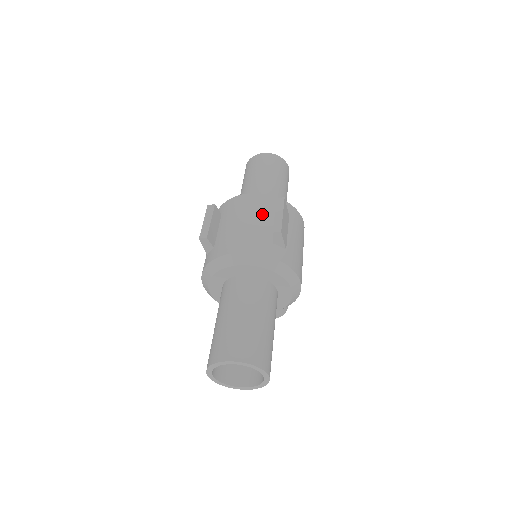
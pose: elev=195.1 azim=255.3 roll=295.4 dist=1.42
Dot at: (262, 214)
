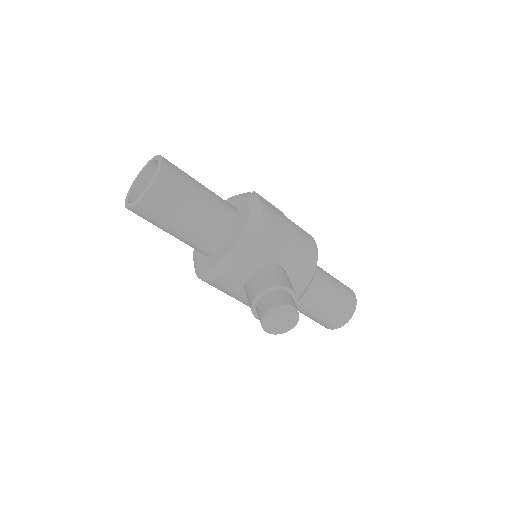
Dot at: occluded
